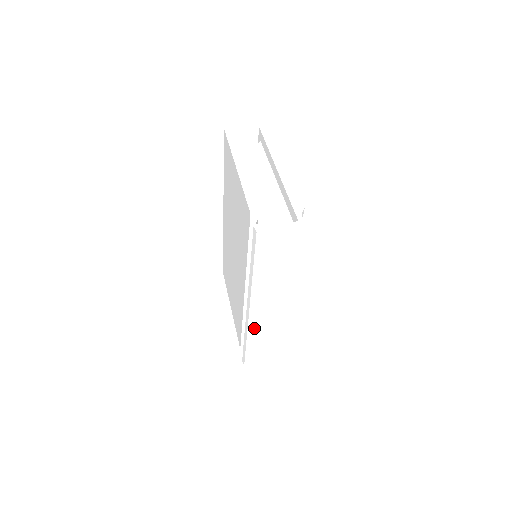
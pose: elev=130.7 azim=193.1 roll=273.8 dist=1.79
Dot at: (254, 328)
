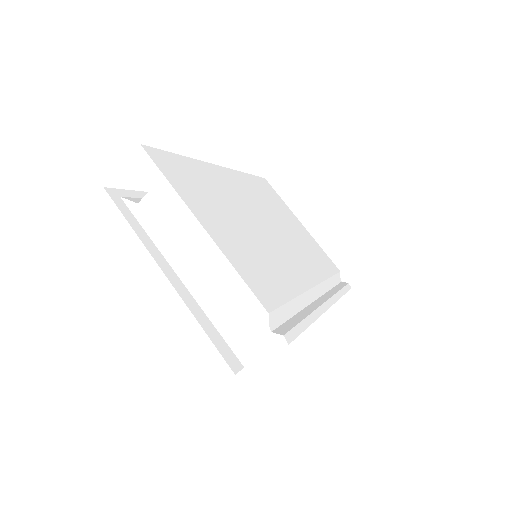
Dot at: occluded
